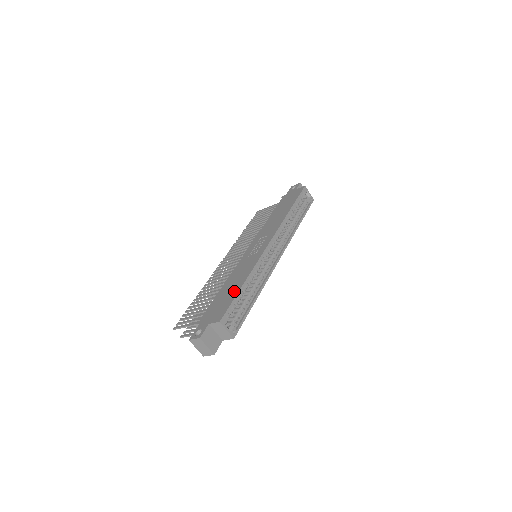
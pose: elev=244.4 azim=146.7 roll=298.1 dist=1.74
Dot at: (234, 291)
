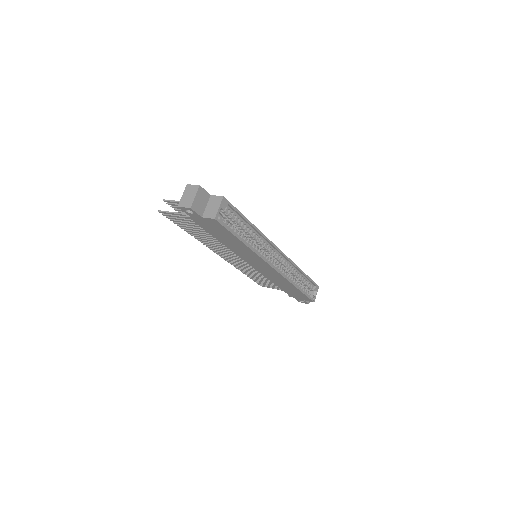
Dot at: occluded
